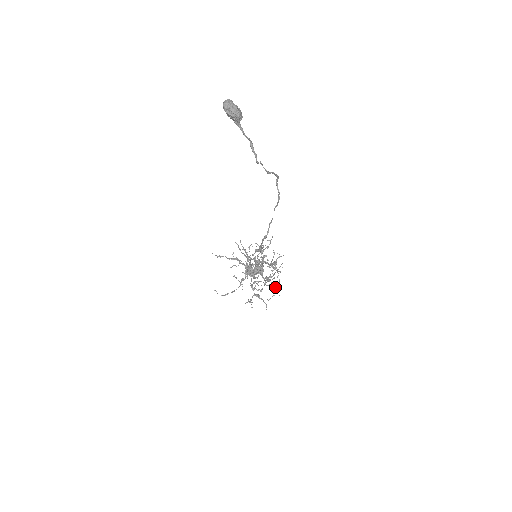
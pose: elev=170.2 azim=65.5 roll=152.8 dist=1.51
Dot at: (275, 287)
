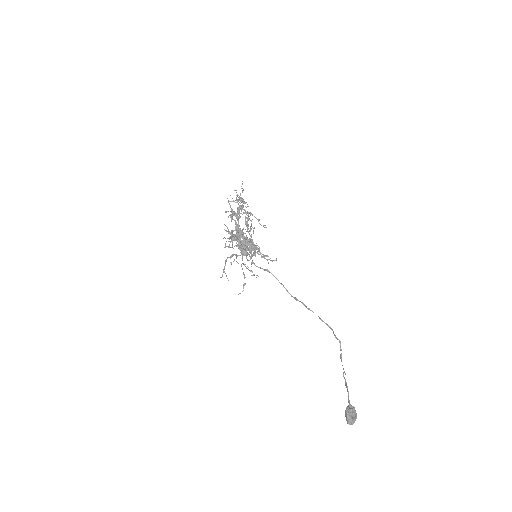
Dot at: occluded
